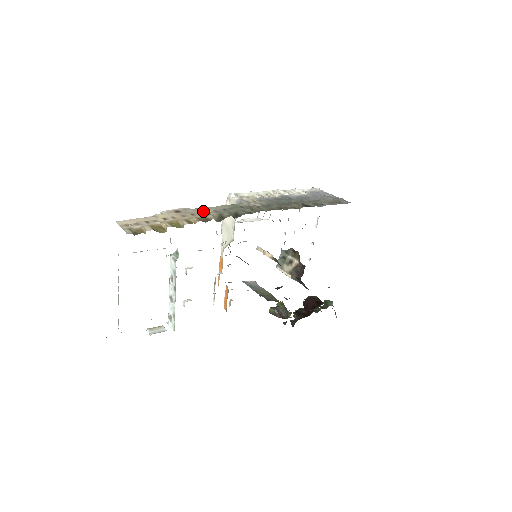
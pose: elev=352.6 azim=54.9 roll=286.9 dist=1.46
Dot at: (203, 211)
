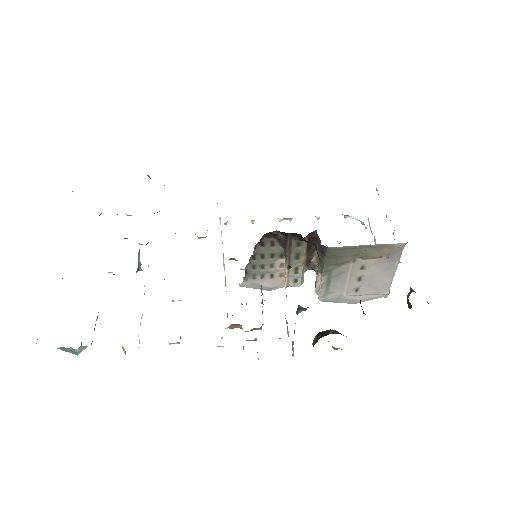
Dot at: occluded
